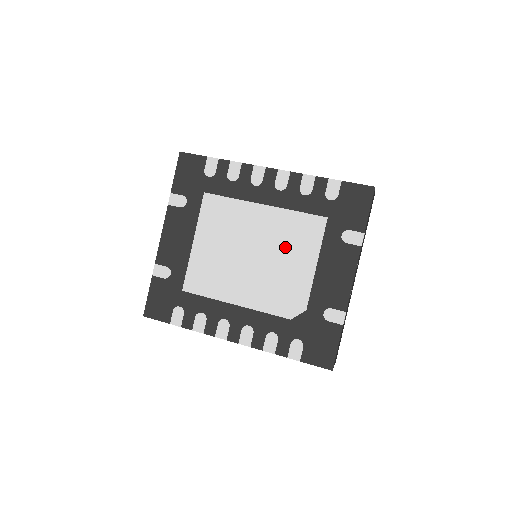
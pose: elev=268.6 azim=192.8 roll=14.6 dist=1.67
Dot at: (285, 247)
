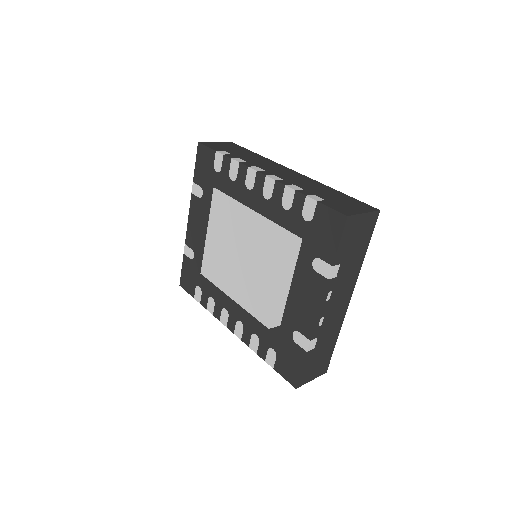
Dot at: (268, 259)
